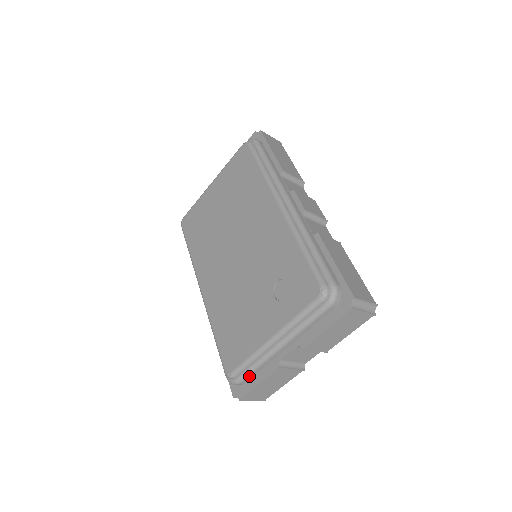
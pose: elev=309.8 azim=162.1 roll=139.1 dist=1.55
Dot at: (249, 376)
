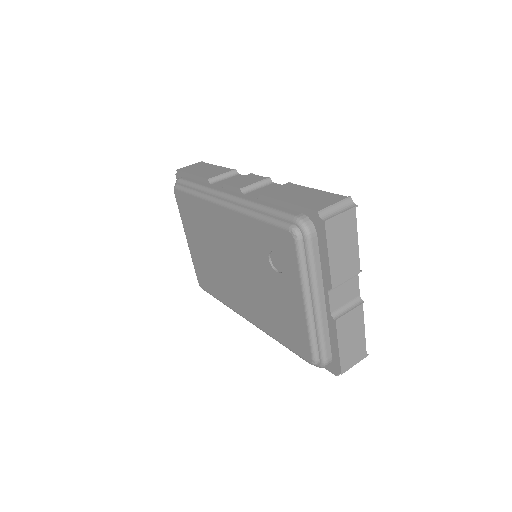
Dot at: (326, 349)
